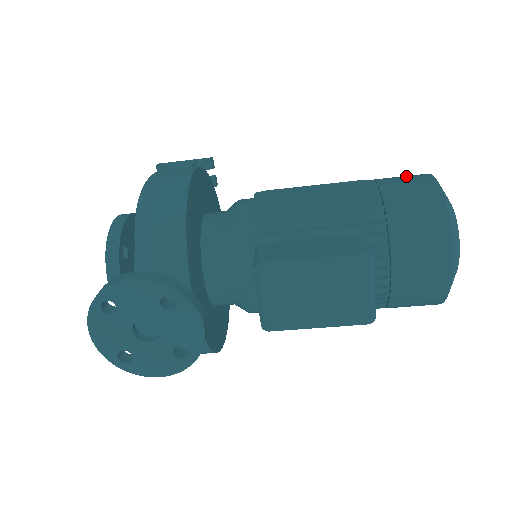
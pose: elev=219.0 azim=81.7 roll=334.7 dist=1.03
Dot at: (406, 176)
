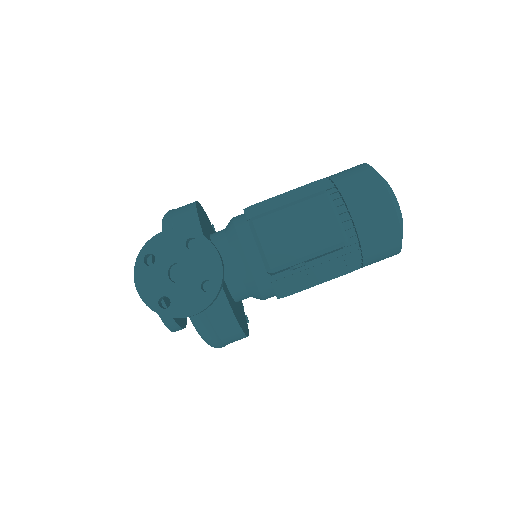
Dot at: occluded
